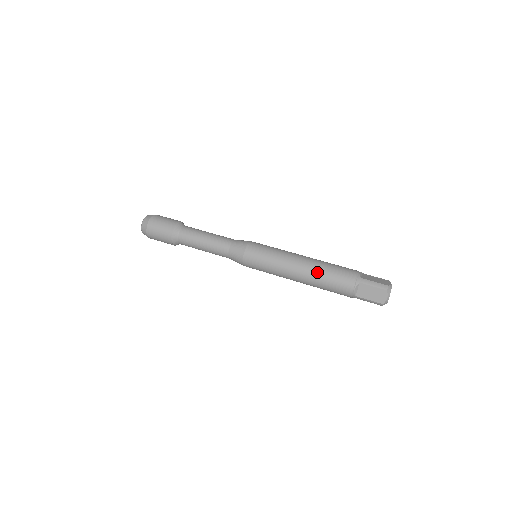
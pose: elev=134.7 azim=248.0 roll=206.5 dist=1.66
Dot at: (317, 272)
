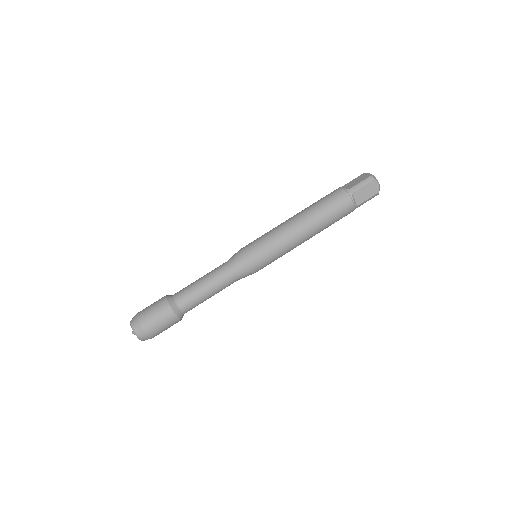
Dot at: occluded
